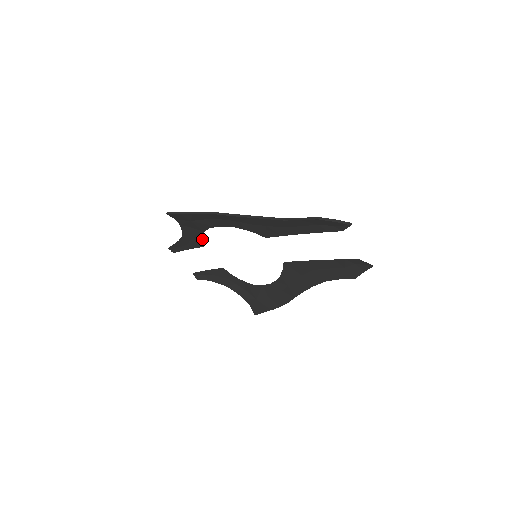
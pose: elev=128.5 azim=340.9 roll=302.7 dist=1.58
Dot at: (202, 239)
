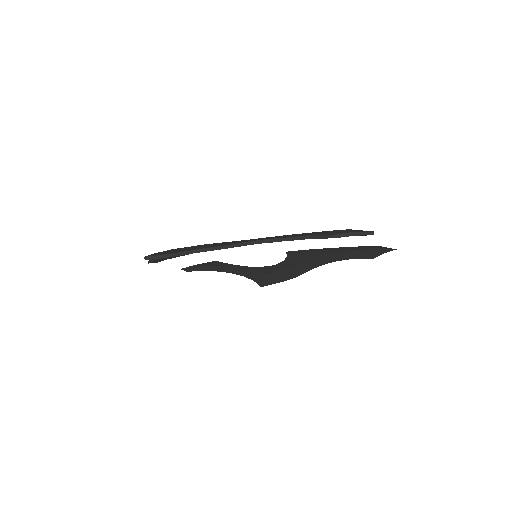
Dot at: occluded
